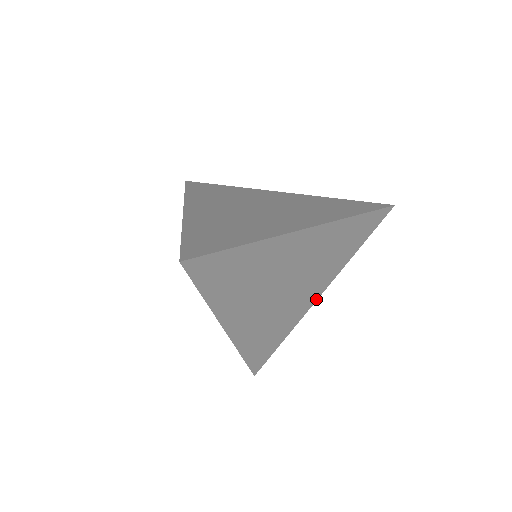
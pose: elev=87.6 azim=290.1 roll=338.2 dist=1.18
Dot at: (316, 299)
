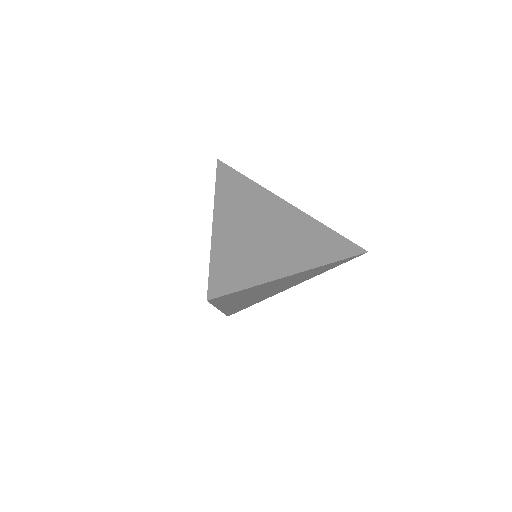
Dot at: occluded
